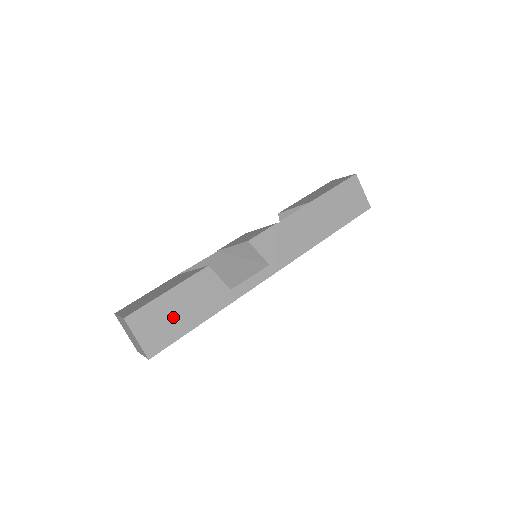
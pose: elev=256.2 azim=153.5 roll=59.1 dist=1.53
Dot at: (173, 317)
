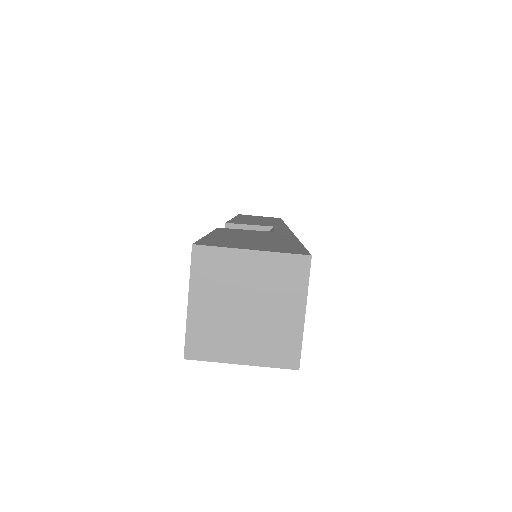
Dot at: (257, 241)
